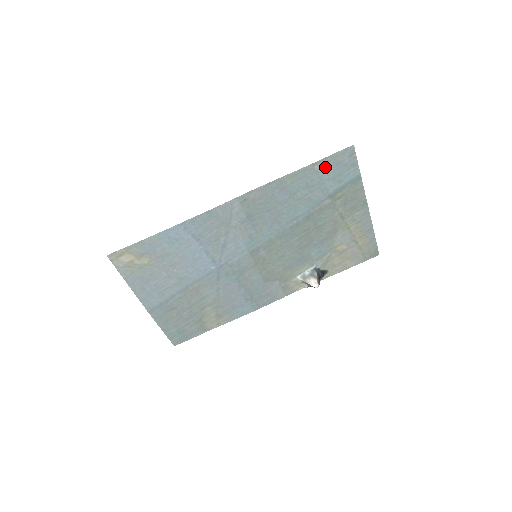
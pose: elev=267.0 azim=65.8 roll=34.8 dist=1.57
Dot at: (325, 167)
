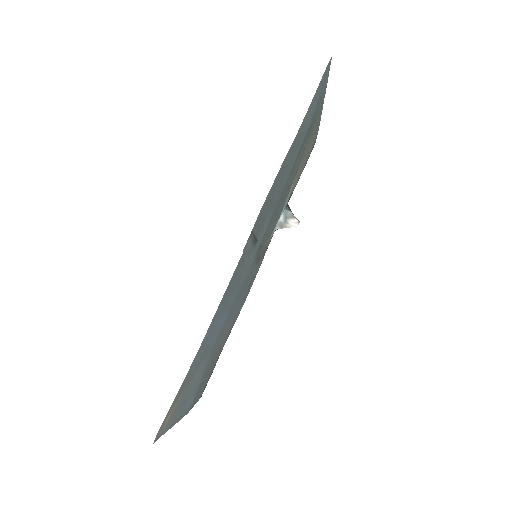
Dot at: (311, 107)
